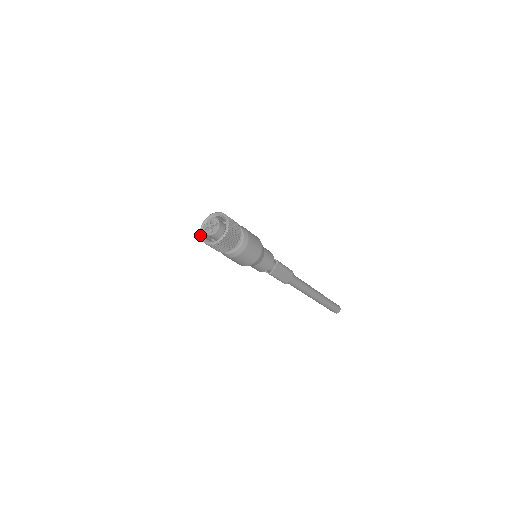
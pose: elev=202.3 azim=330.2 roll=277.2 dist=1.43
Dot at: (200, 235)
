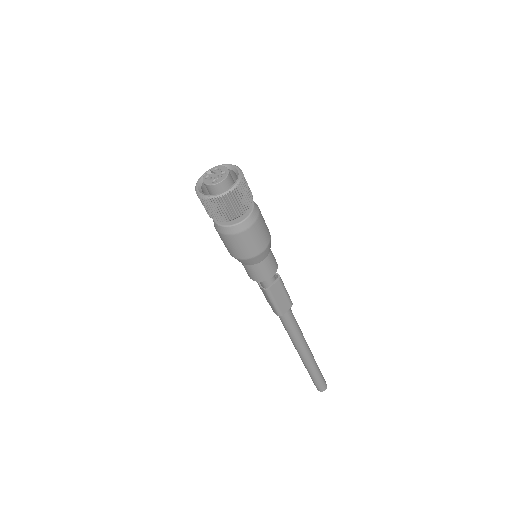
Dot at: (196, 187)
